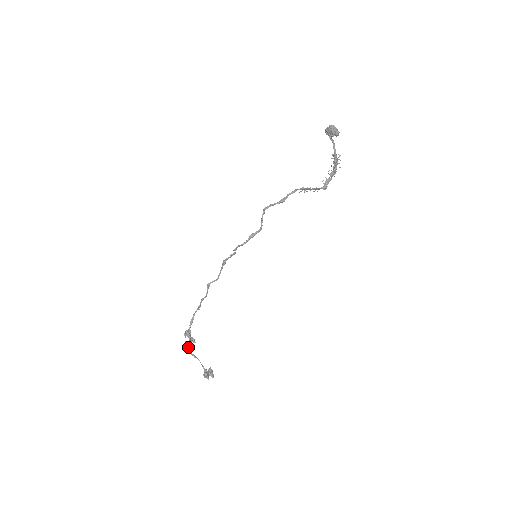
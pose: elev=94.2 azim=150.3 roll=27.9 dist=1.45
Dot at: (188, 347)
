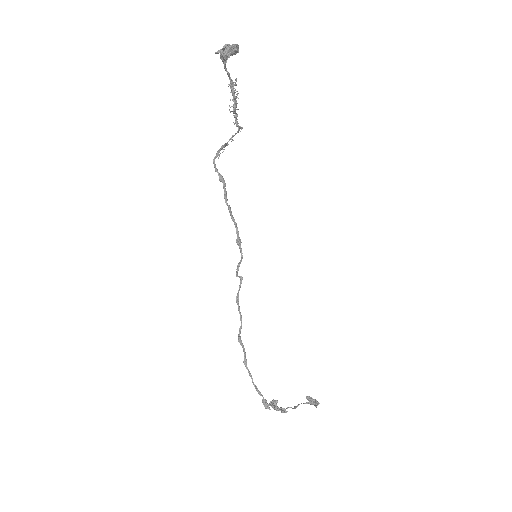
Dot at: (285, 410)
